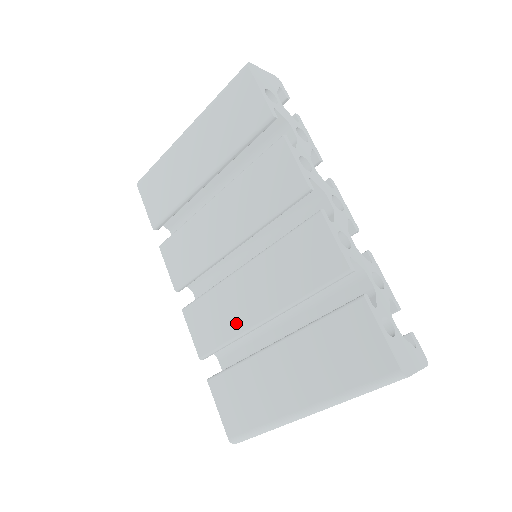
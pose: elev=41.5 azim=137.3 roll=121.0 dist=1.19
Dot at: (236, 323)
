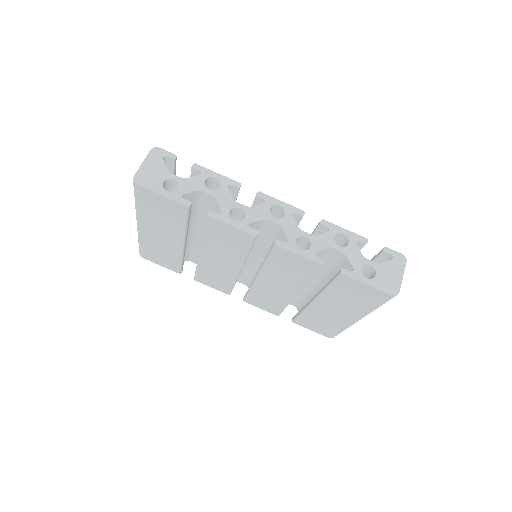
Dot at: (282, 299)
